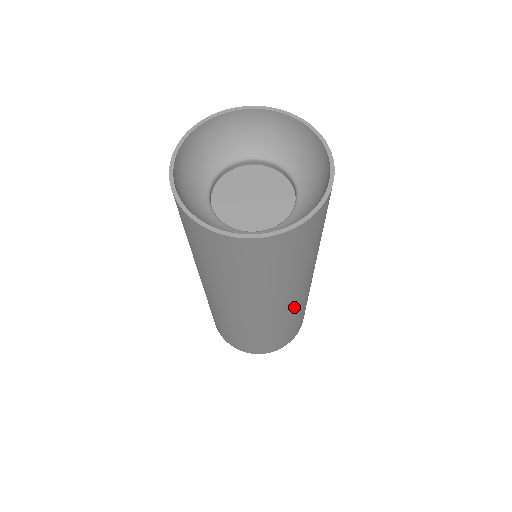
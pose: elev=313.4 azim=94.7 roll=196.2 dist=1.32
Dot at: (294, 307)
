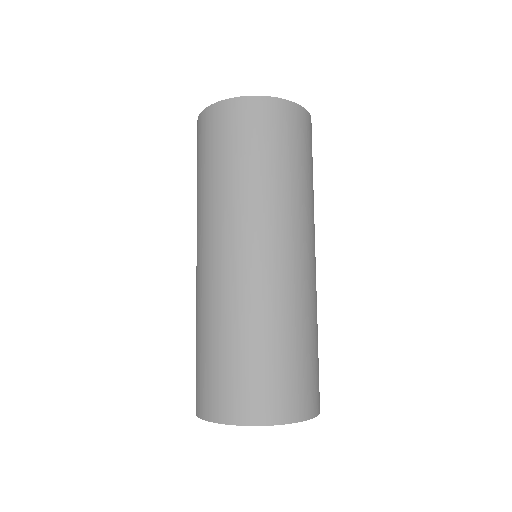
Dot at: occluded
